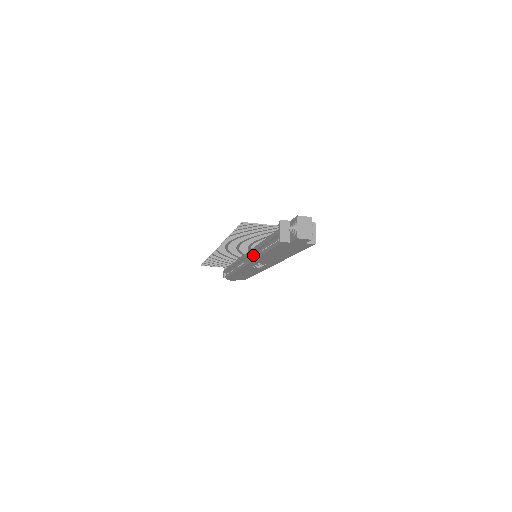
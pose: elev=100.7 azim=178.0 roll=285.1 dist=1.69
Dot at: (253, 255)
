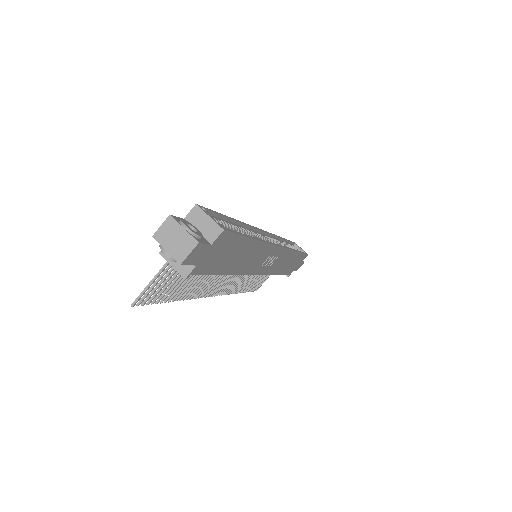
Dot at: occluded
